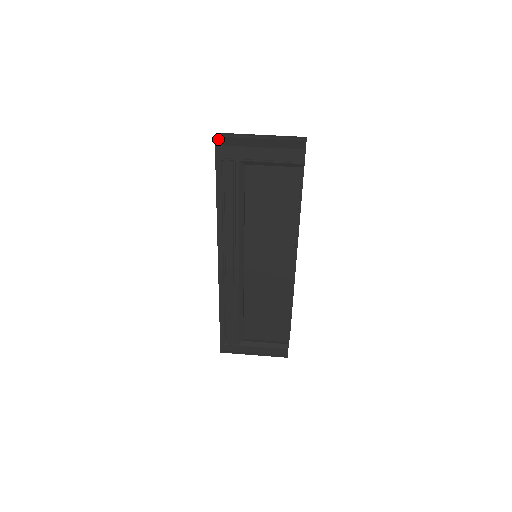
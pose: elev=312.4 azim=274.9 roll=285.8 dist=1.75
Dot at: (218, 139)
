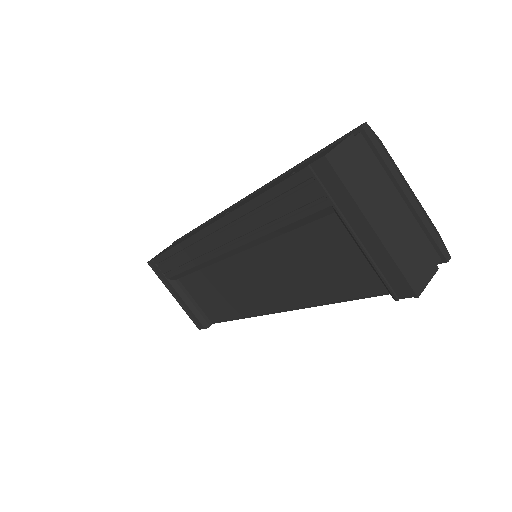
Dot at: (345, 140)
